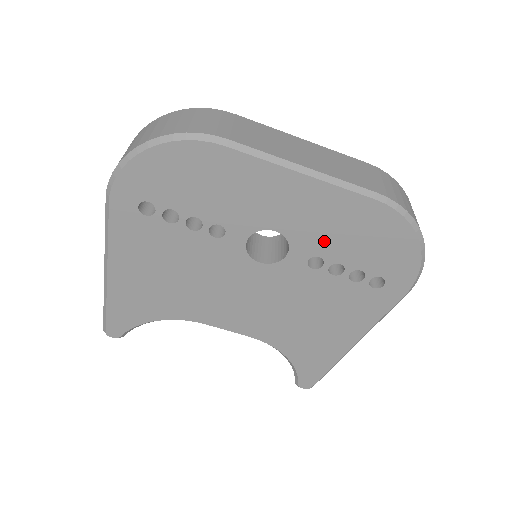
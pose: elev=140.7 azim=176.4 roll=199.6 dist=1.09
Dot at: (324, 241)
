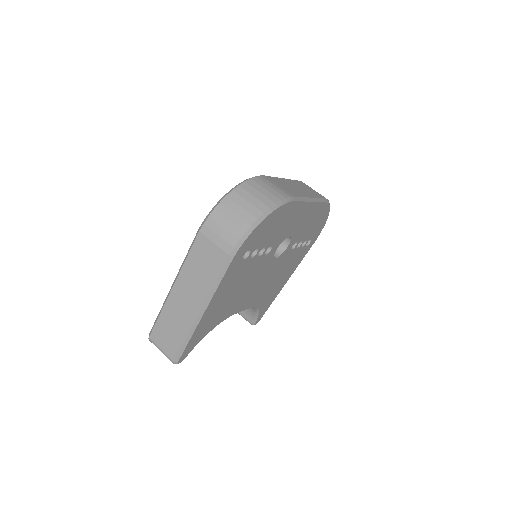
Dot at: (302, 232)
